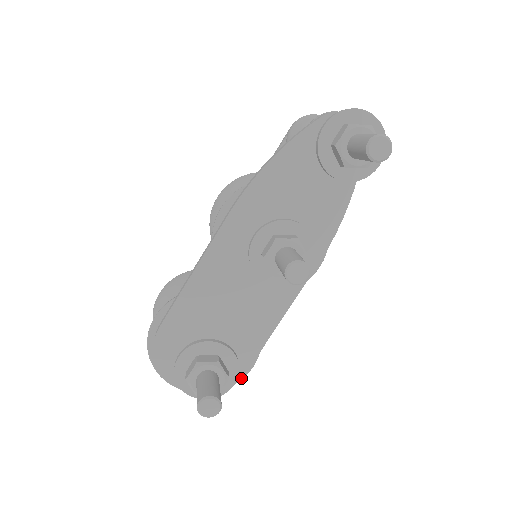
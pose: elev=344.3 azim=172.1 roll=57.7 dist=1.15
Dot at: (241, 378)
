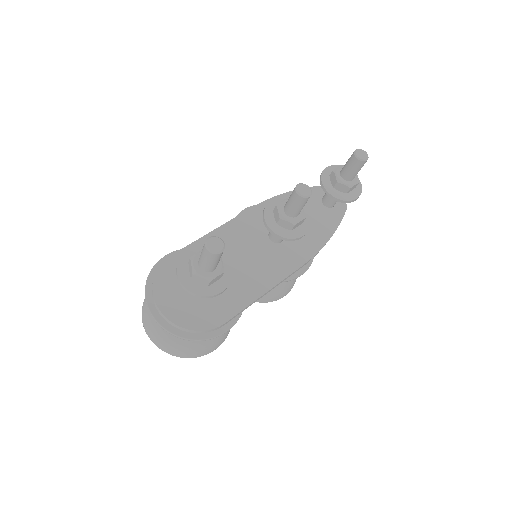
Dot at: (214, 336)
